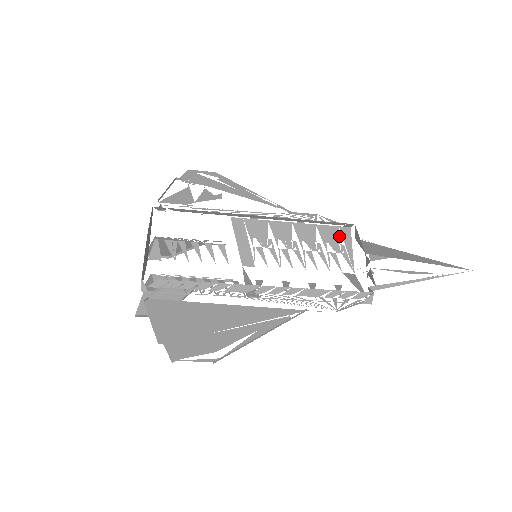
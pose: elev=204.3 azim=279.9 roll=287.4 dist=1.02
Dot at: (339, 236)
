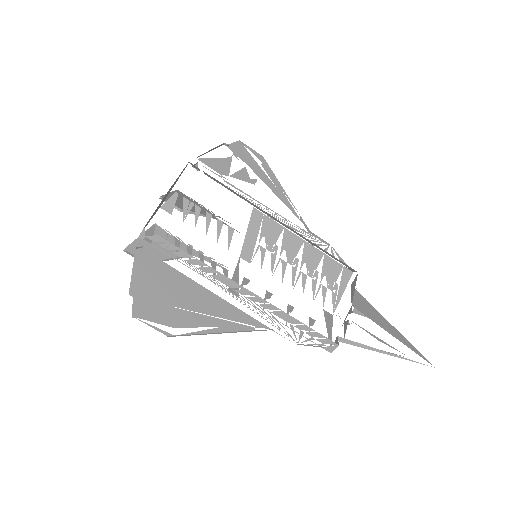
Dot at: occluded
